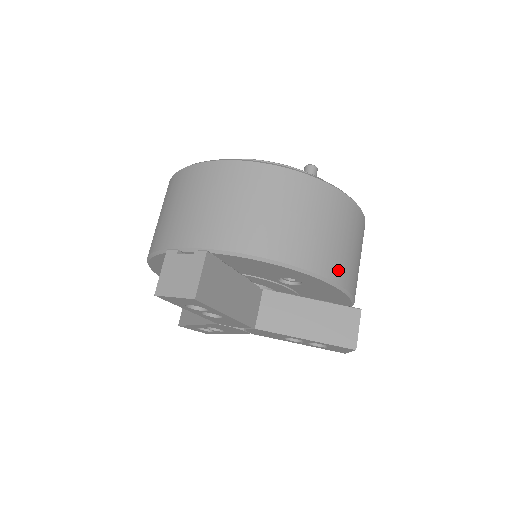
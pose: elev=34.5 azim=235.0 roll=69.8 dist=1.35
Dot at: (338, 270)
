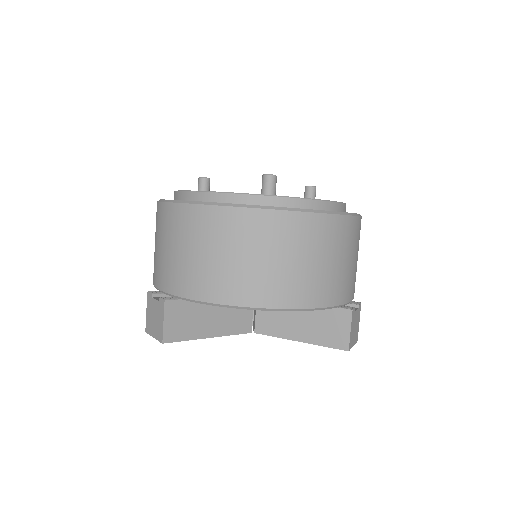
Dot at: (294, 295)
